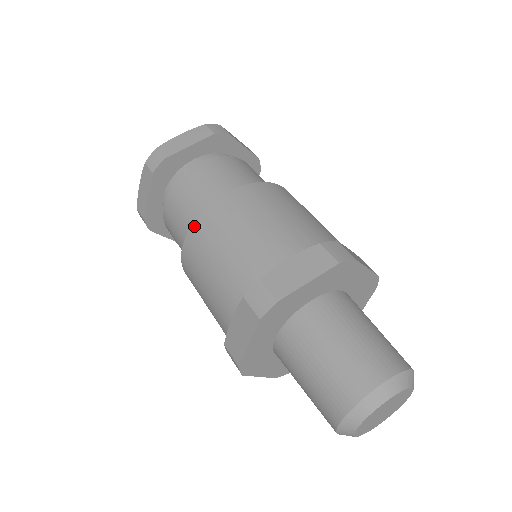
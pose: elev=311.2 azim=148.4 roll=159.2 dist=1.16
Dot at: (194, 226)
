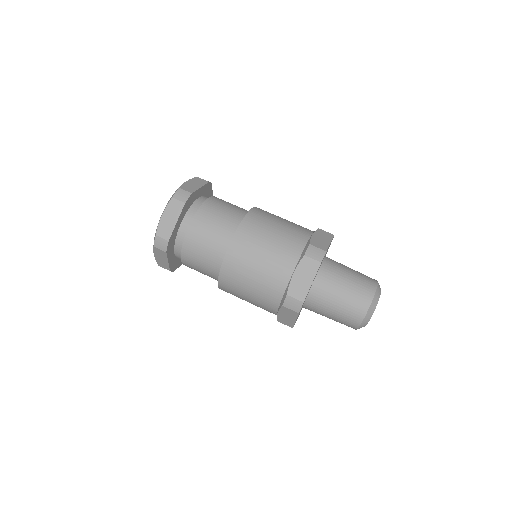
Dot at: (239, 230)
